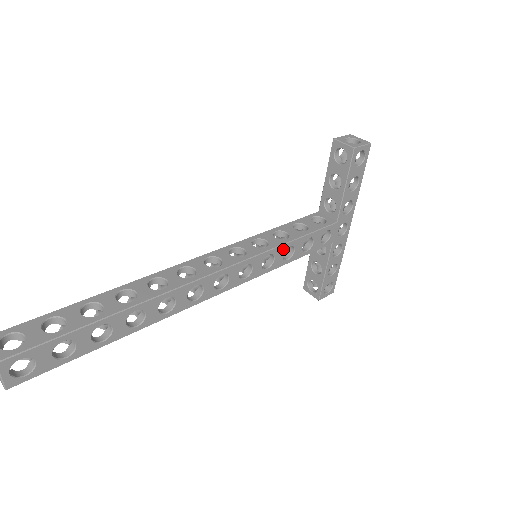
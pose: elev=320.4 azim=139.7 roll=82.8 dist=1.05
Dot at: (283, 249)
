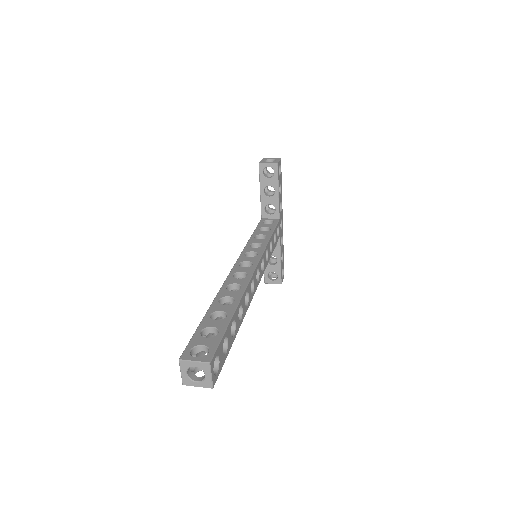
Dot at: (269, 244)
